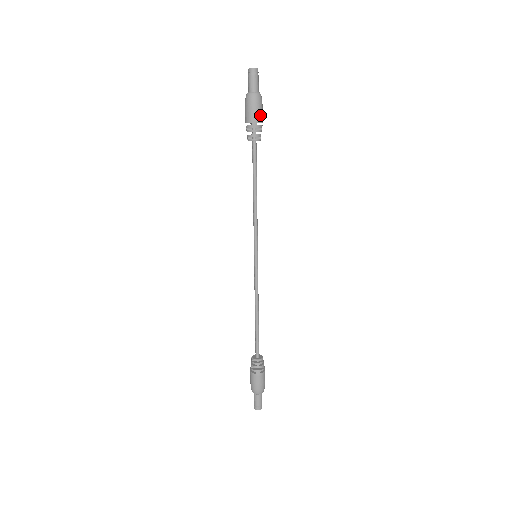
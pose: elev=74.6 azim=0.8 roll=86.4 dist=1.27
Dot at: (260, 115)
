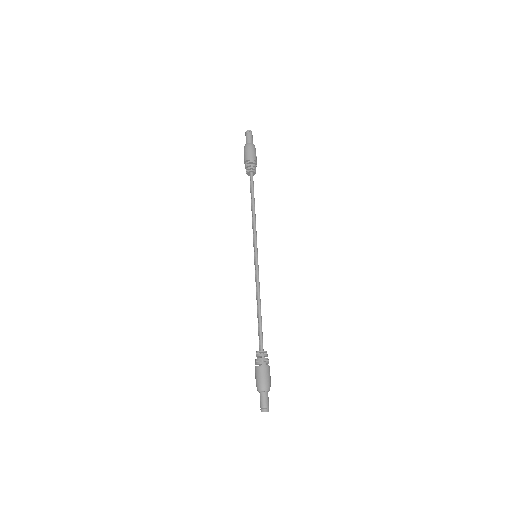
Dot at: (255, 156)
